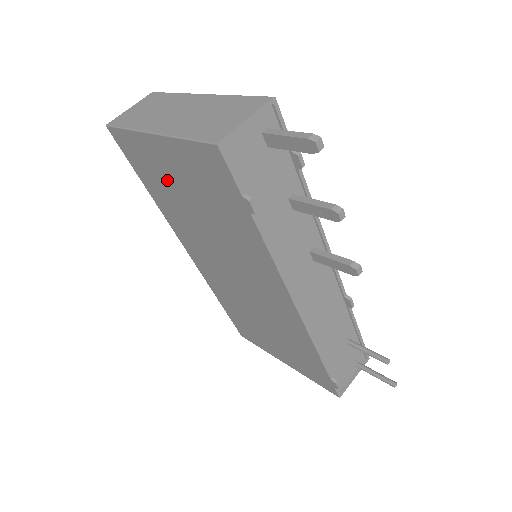
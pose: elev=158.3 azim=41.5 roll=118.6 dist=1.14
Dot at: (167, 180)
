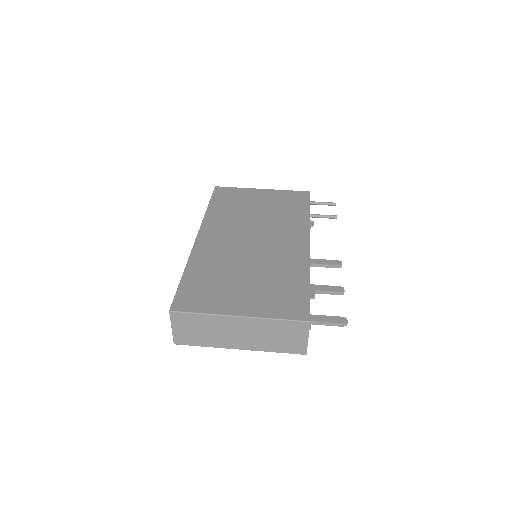
Dot at: occluded
